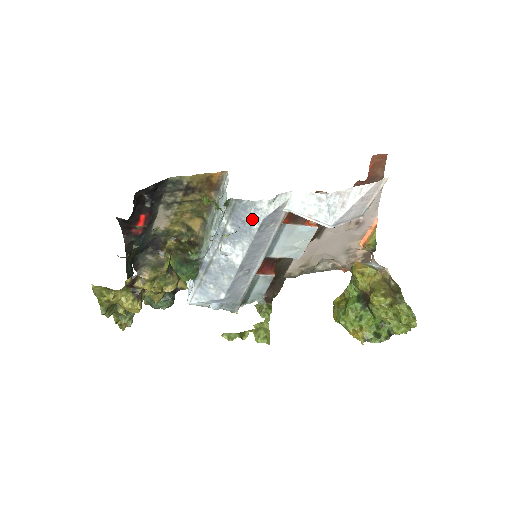
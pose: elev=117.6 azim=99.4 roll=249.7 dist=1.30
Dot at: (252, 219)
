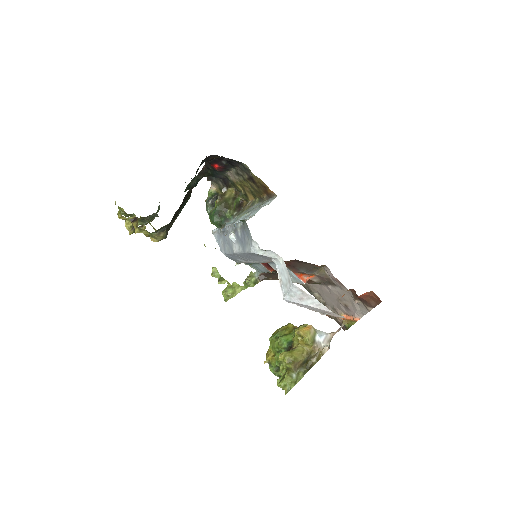
Dot at: (248, 244)
